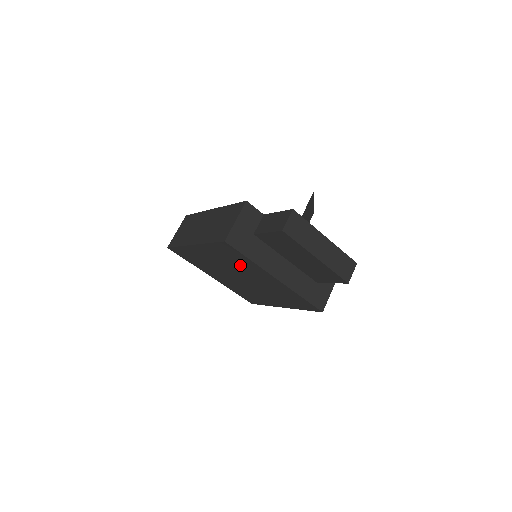
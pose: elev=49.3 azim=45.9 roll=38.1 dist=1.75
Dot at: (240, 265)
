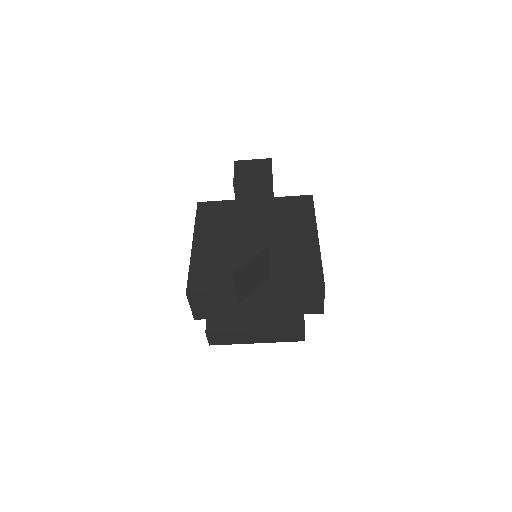
Dot at: occluded
